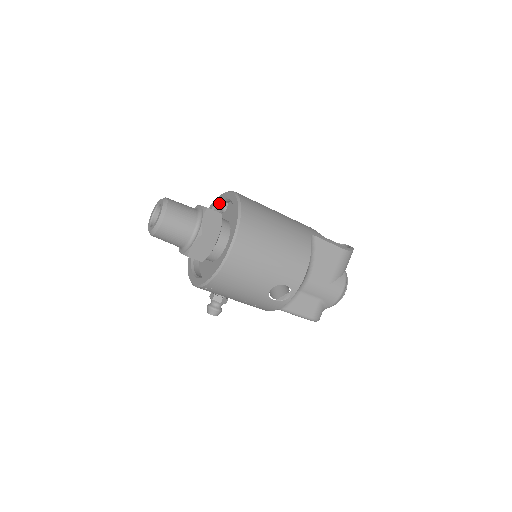
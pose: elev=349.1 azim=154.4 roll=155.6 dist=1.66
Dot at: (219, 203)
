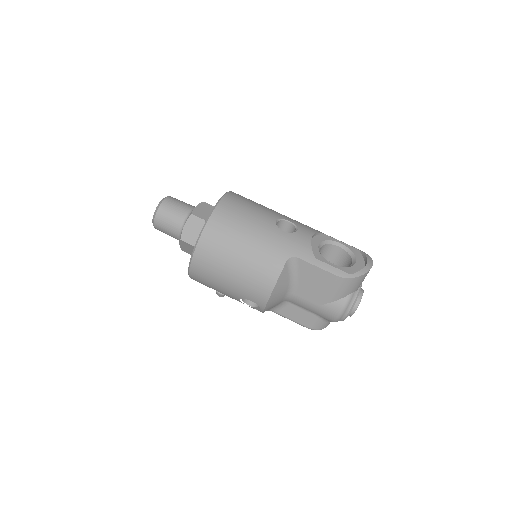
Dot at: occluded
